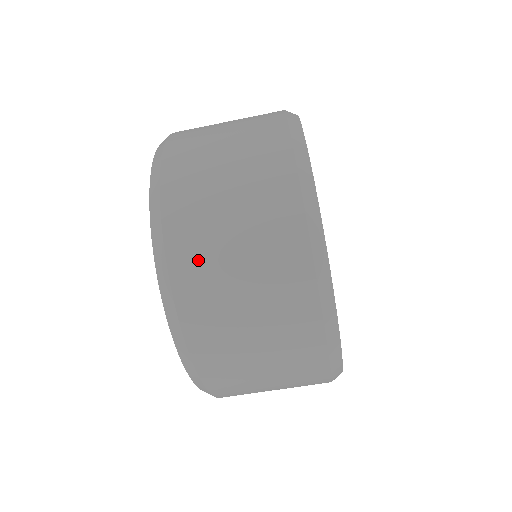
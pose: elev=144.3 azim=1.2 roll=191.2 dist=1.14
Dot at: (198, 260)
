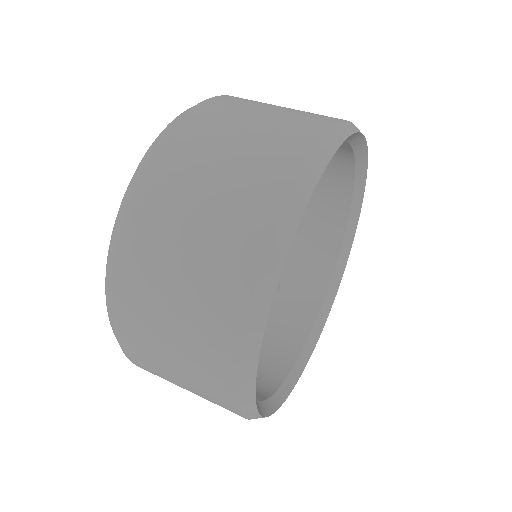
Dot at: (138, 336)
